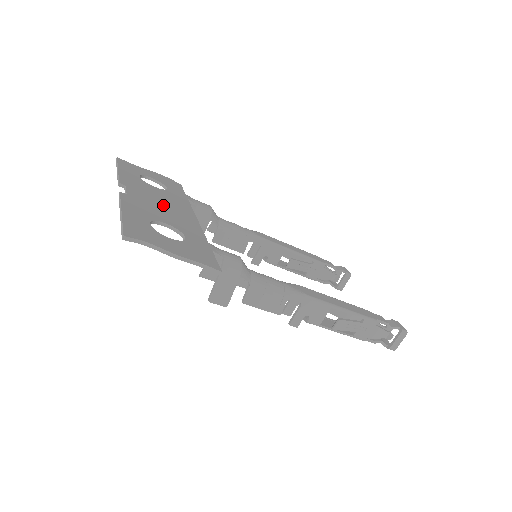
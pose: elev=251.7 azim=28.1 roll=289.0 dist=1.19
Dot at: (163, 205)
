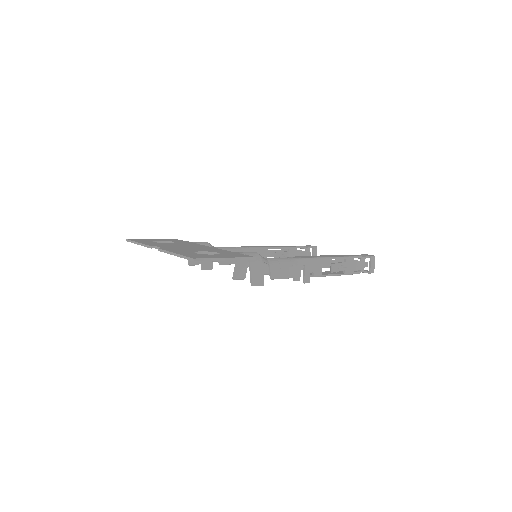
Dot at: (186, 247)
